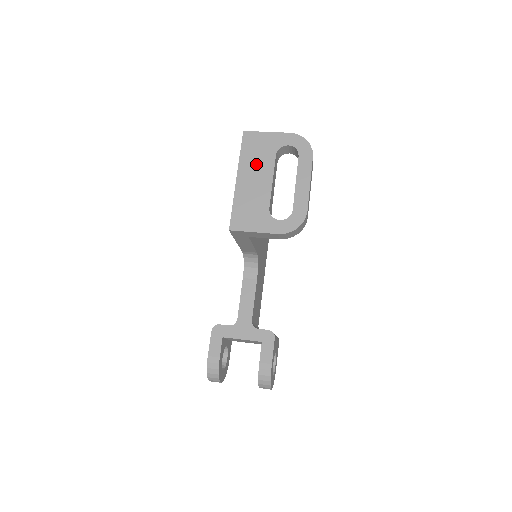
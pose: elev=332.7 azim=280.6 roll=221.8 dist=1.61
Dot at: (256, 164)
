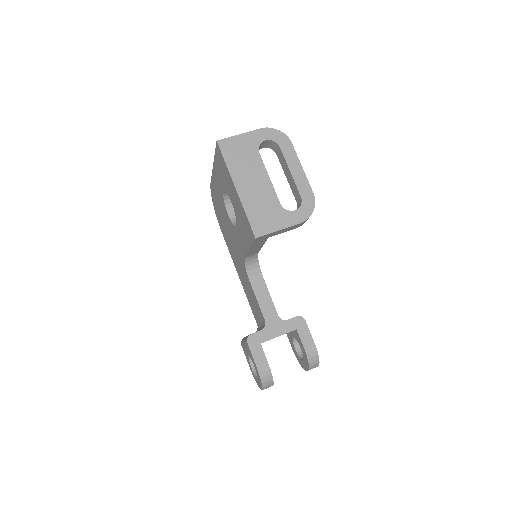
Dot at: (246, 168)
